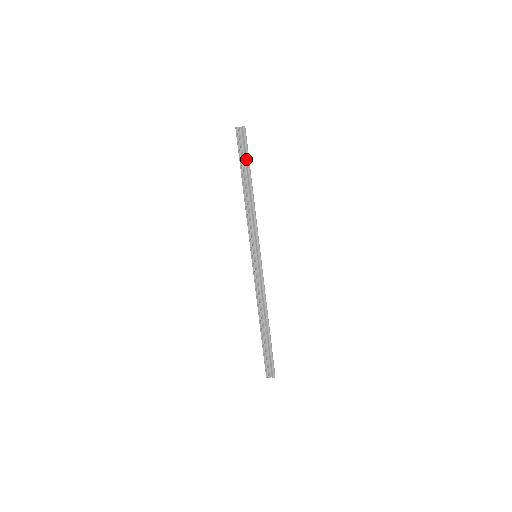
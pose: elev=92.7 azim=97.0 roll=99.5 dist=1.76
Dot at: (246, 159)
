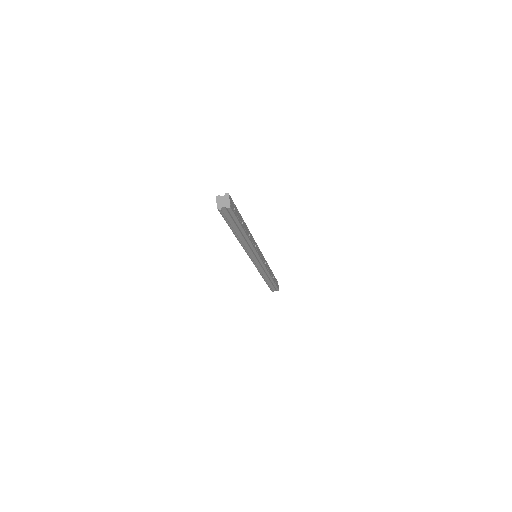
Dot at: (236, 224)
